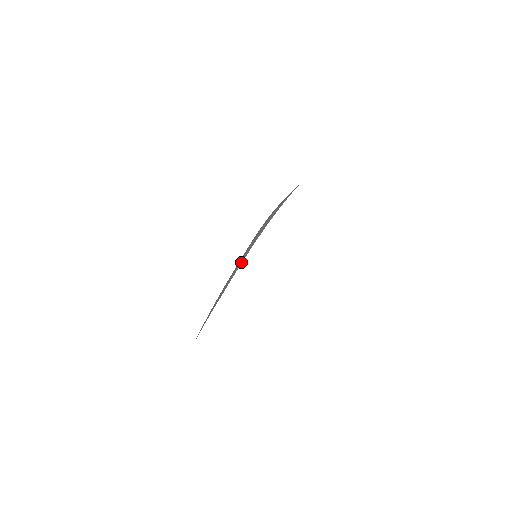
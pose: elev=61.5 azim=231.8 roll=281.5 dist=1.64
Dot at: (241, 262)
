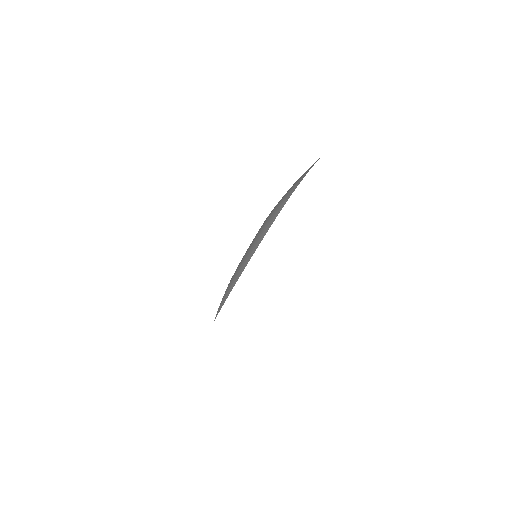
Dot at: (262, 238)
